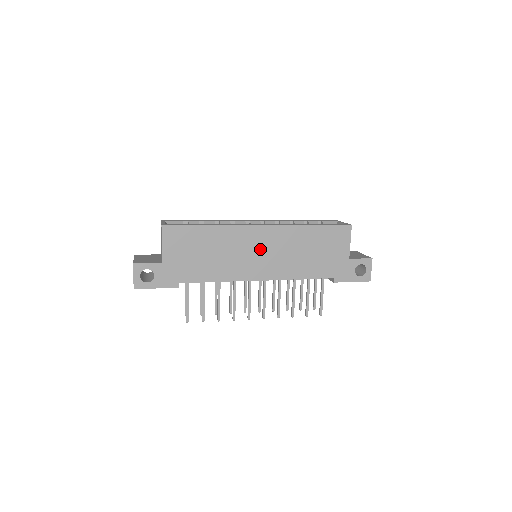
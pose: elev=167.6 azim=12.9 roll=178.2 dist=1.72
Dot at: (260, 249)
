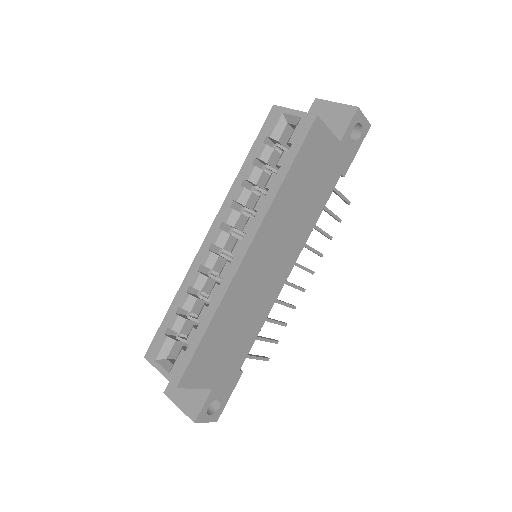
Dot at: (266, 263)
